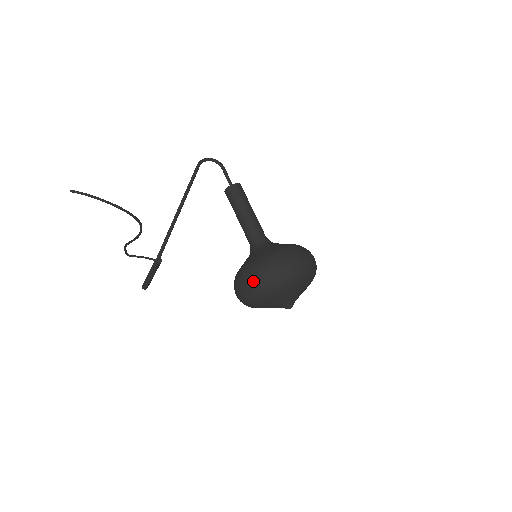
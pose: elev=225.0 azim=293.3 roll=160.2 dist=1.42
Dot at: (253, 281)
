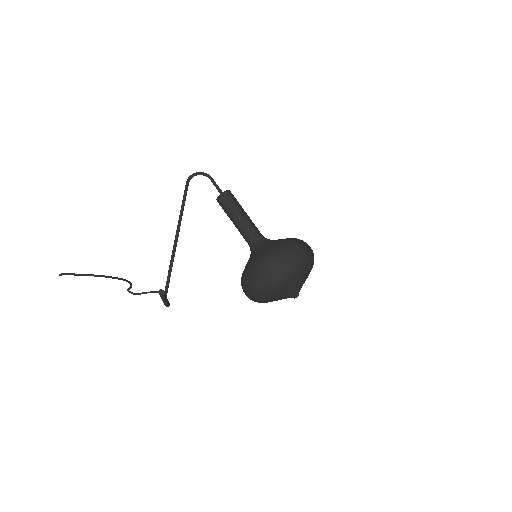
Dot at: (252, 285)
